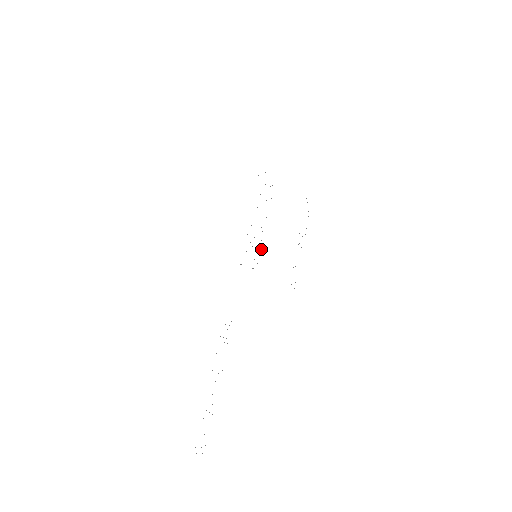
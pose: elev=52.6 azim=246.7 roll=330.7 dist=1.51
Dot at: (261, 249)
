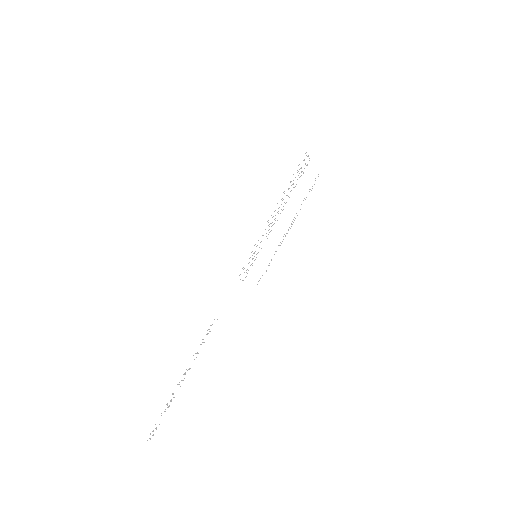
Dot at: occluded
